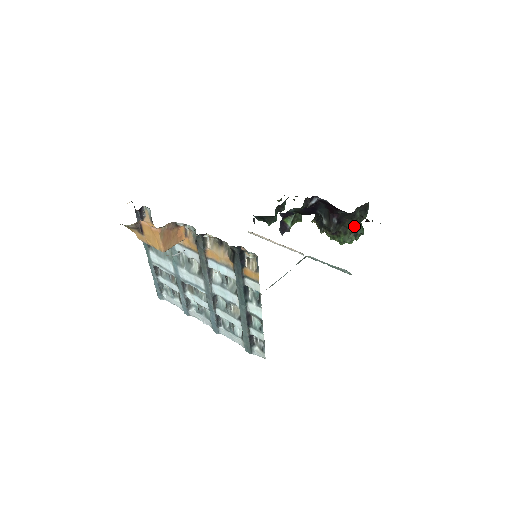
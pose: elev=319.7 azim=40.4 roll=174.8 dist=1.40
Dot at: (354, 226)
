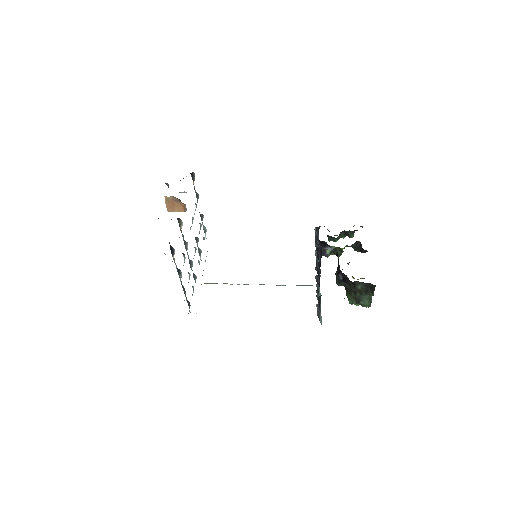
Dot at: (358, 294)
